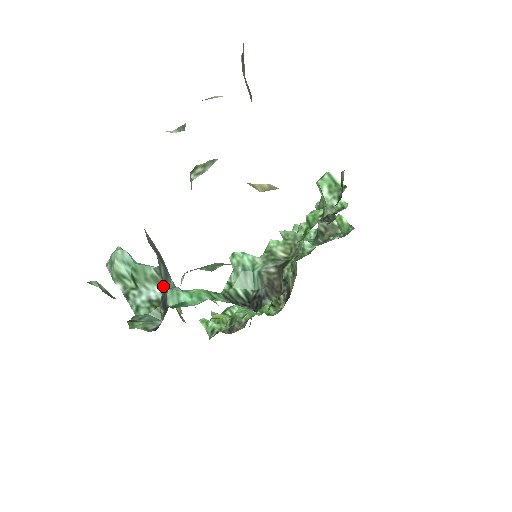
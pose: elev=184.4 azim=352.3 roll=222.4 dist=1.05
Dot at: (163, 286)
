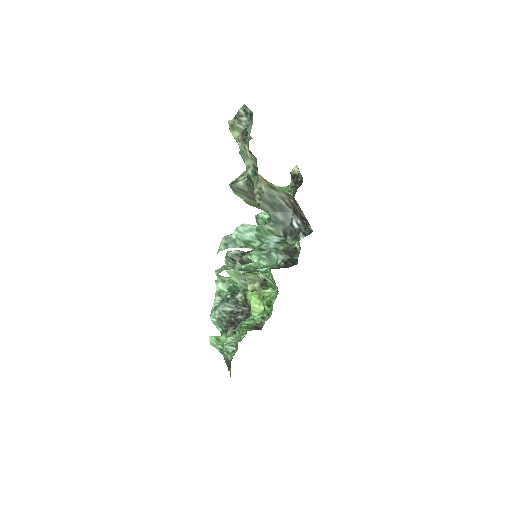
Dot at: (279, 231)
